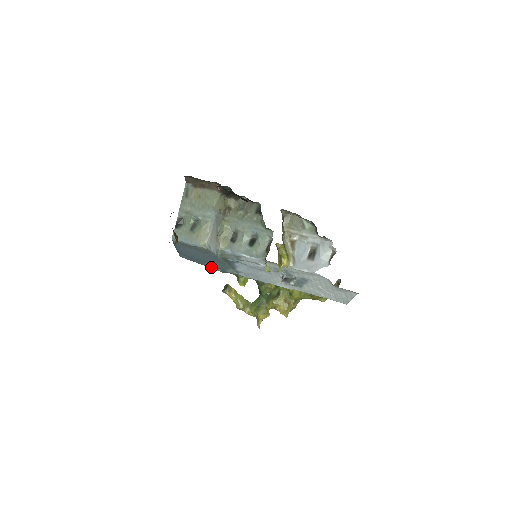
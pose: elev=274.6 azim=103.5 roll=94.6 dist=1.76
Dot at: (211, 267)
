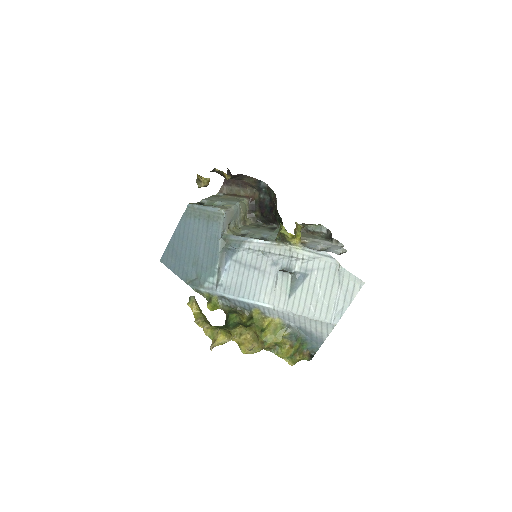
Dot at: (189, 276)
